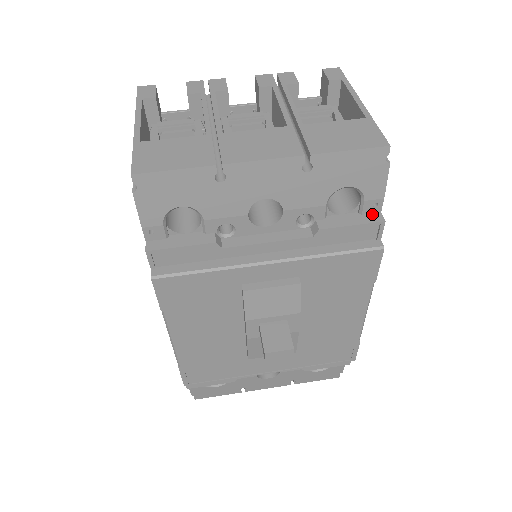
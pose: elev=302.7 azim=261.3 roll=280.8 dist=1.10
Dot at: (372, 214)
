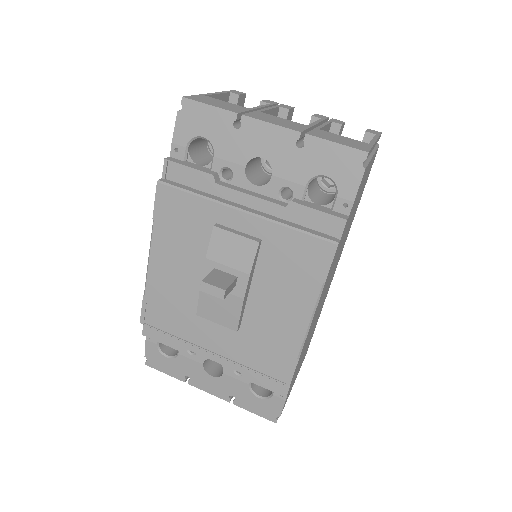
Dot at: (341, 214)
